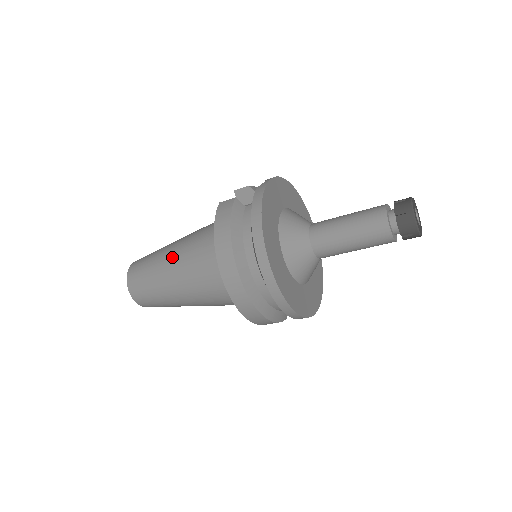
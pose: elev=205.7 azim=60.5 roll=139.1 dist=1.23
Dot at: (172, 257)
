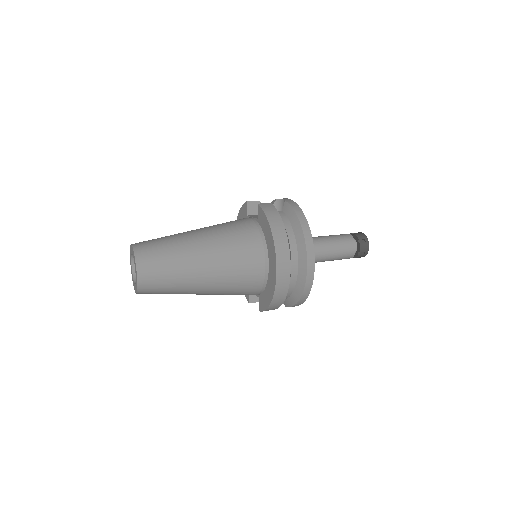
Dot at: (201, 241)
